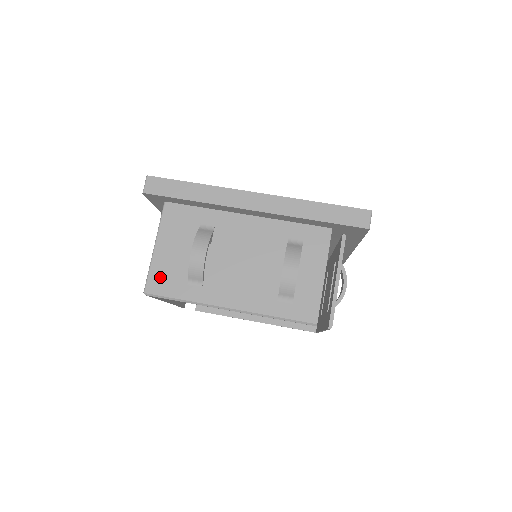
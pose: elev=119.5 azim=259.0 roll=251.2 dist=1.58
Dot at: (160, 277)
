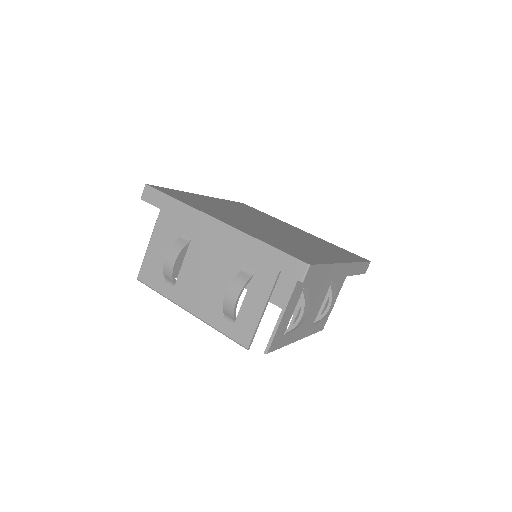
Dot at: (148, 270)
